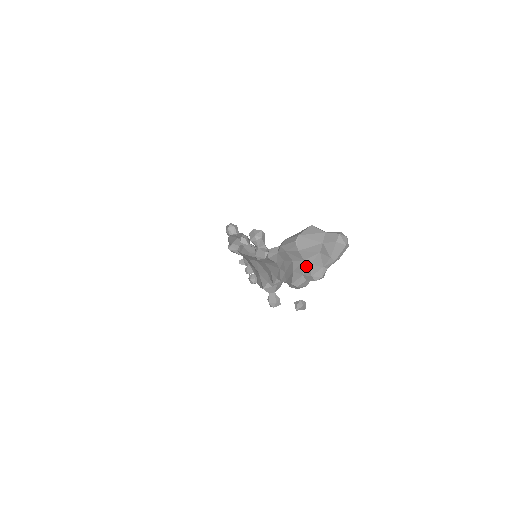
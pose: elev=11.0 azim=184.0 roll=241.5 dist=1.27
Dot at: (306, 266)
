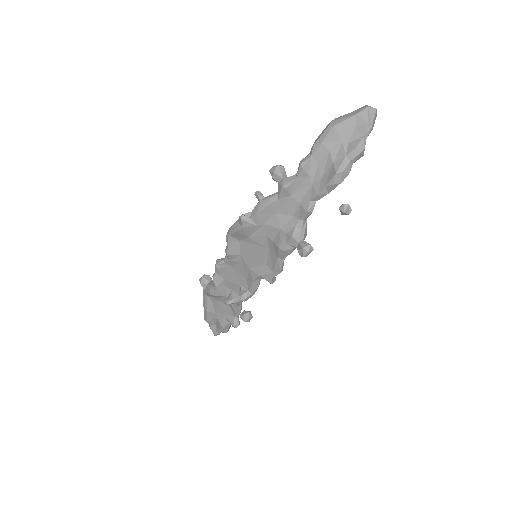
Dot at: (346, 146)
